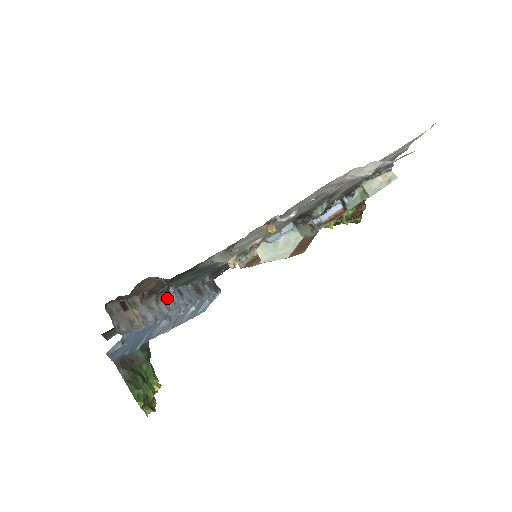
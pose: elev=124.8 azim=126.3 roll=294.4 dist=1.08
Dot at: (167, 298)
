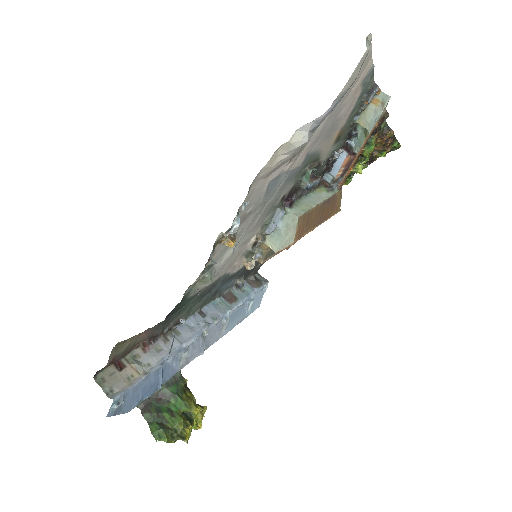
Dot at: (182, 329)
